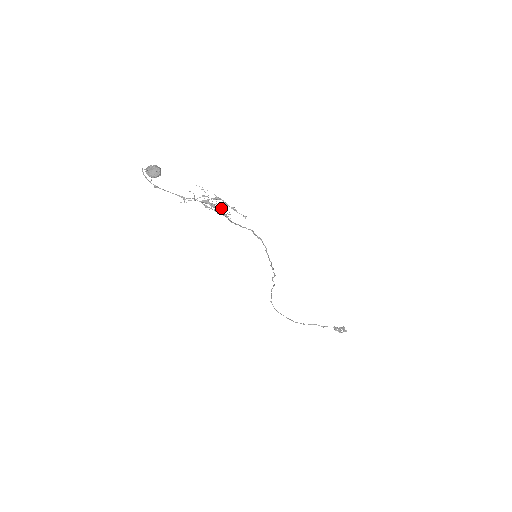
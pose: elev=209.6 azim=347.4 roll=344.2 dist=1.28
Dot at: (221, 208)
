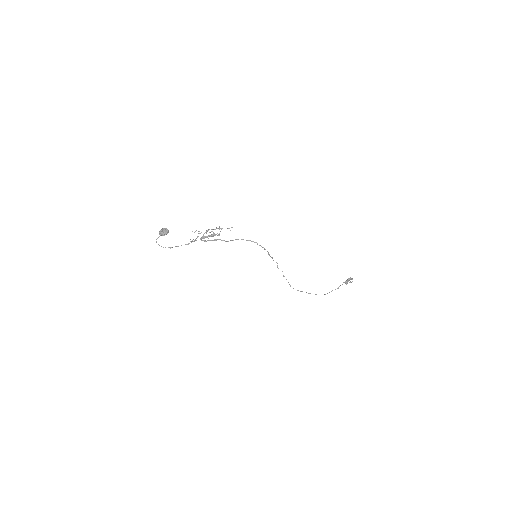
Dot at: occluded
